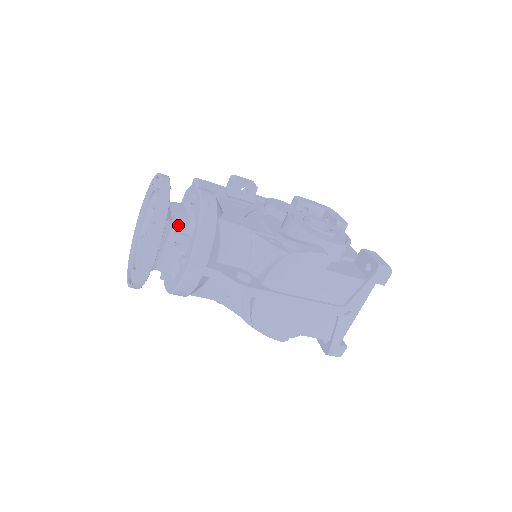
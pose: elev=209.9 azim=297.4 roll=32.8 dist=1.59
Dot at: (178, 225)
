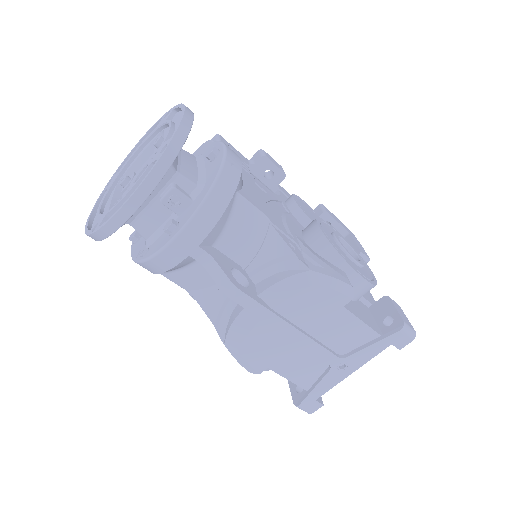
Dot at: (183, 178)
